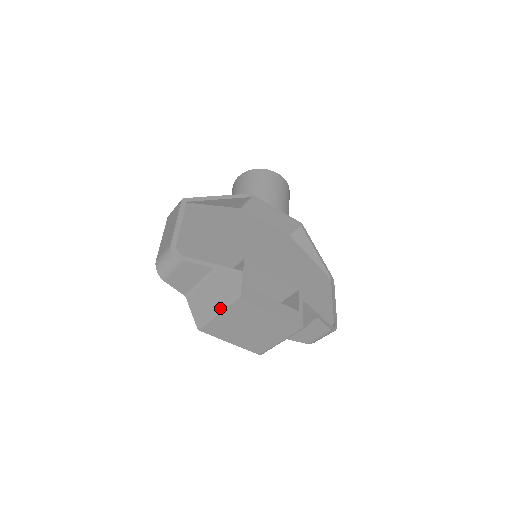
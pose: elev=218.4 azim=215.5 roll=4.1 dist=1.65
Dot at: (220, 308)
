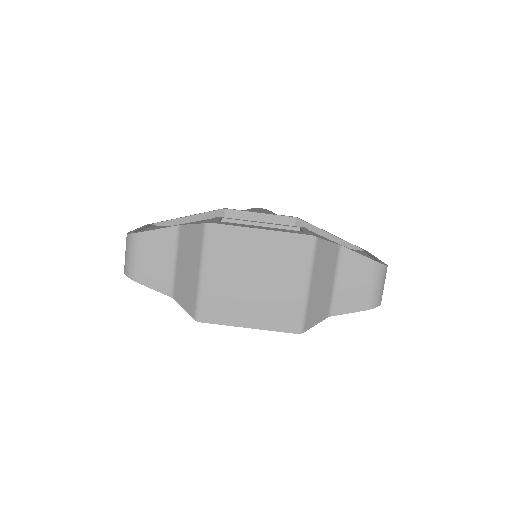
Dot at: (199, 260)
